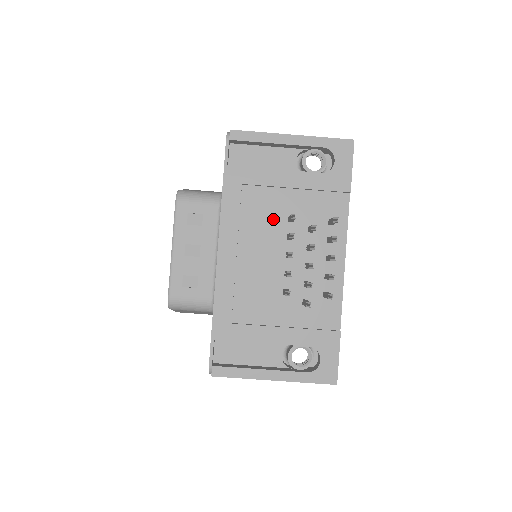
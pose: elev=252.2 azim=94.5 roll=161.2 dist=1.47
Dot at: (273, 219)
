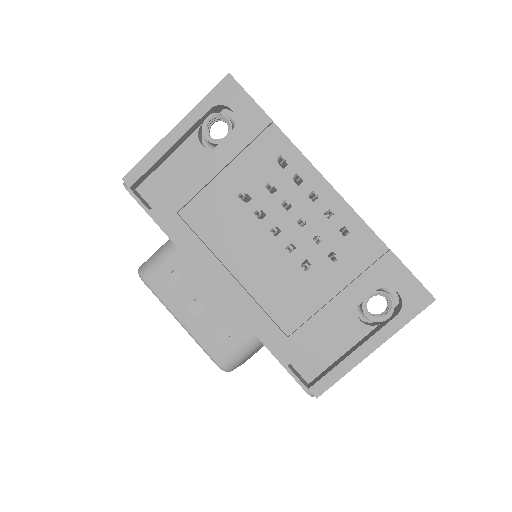
Dot at: (232, 214)
